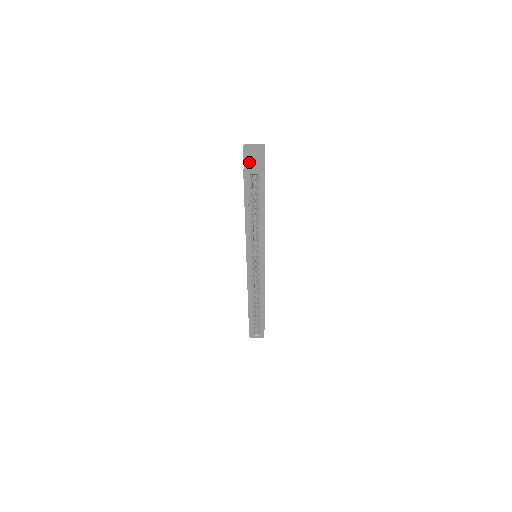
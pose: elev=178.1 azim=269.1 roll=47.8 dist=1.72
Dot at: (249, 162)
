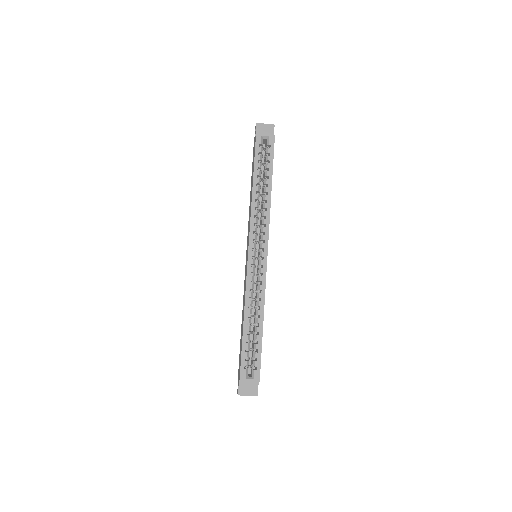
Dot at: (260, 133)
